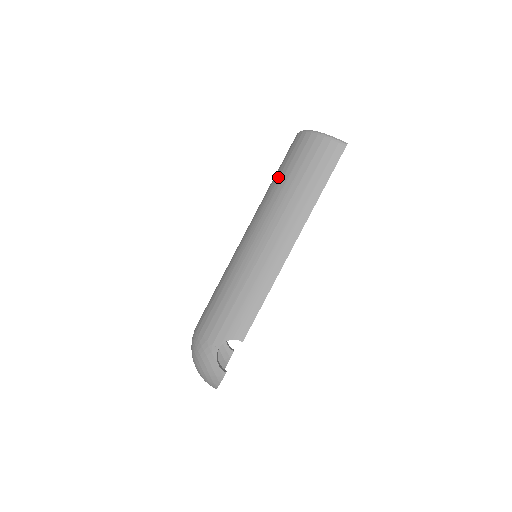
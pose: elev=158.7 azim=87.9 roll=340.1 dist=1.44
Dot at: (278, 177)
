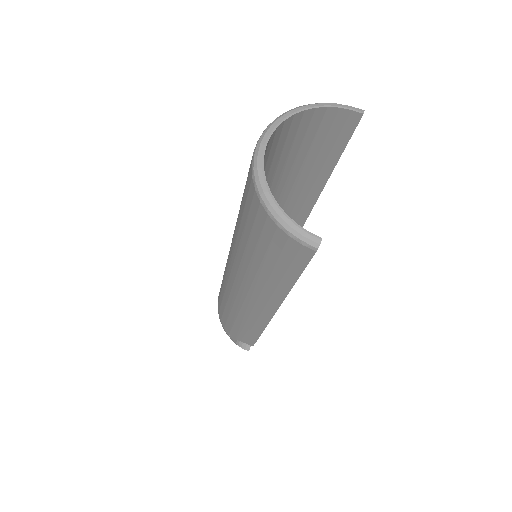
Dot at: (239, 222)
